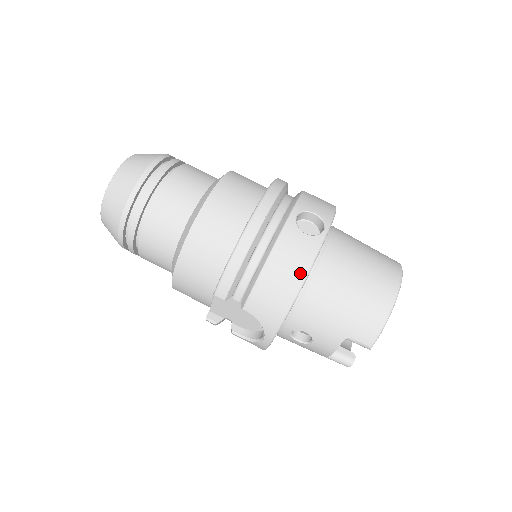
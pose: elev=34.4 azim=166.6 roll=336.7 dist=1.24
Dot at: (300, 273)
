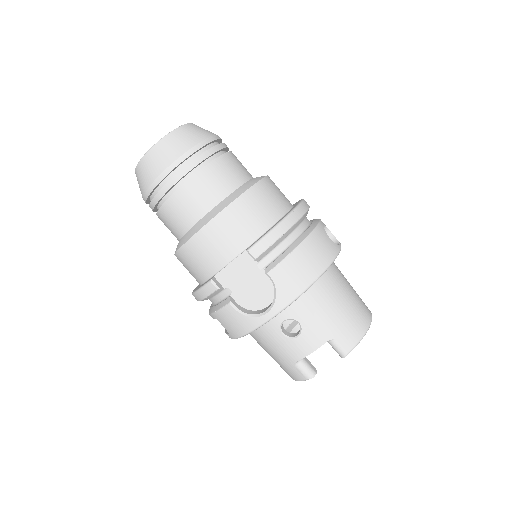
Dot at: (325, 262)
